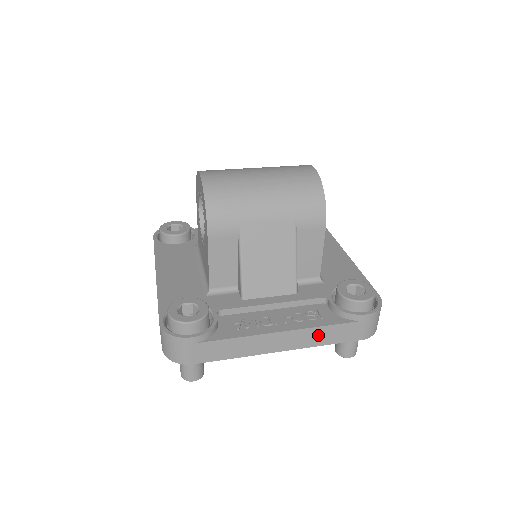
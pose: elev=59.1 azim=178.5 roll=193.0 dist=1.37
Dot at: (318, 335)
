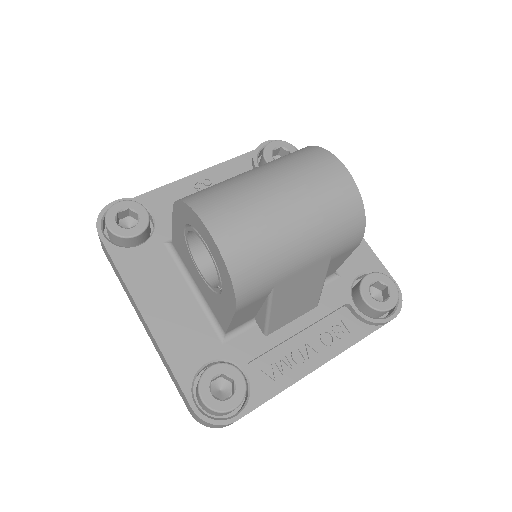
Dot at: occluded
